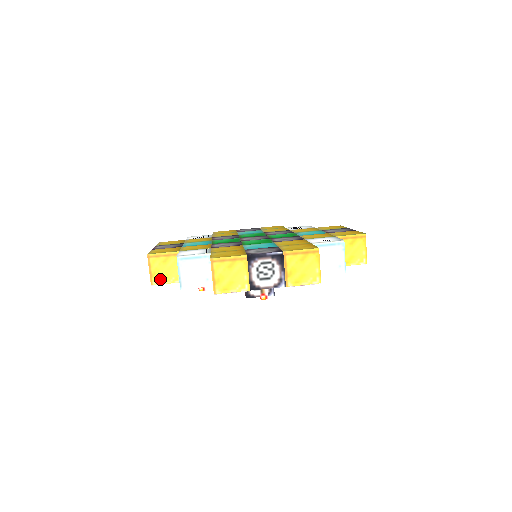
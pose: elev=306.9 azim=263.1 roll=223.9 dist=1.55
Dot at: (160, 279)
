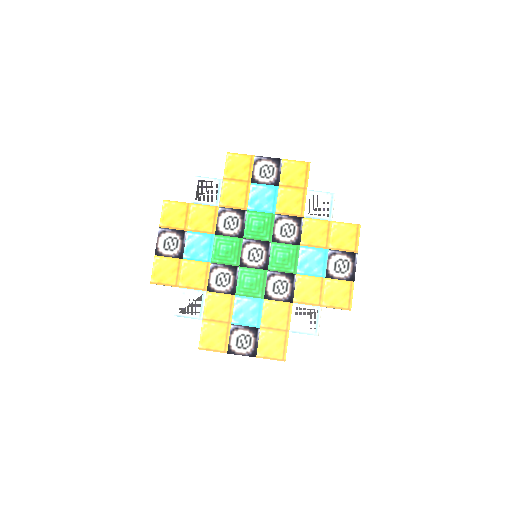
Dot at: occluded
